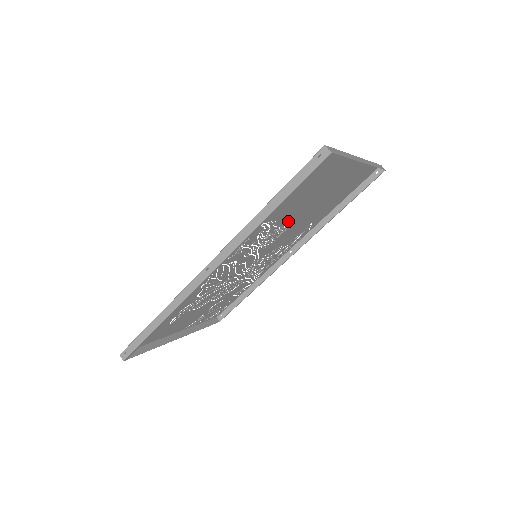
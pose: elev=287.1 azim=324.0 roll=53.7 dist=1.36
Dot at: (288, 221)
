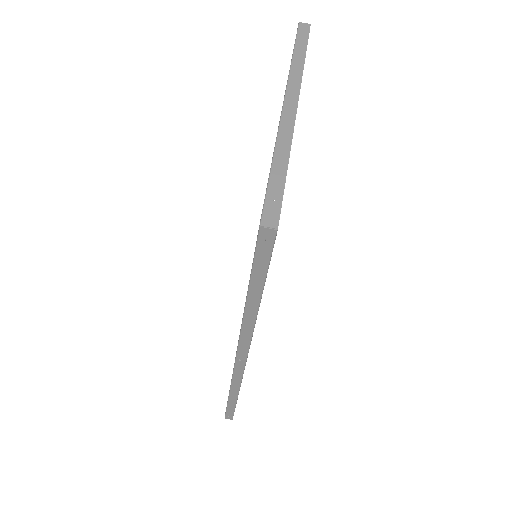
Dot at: occluded
